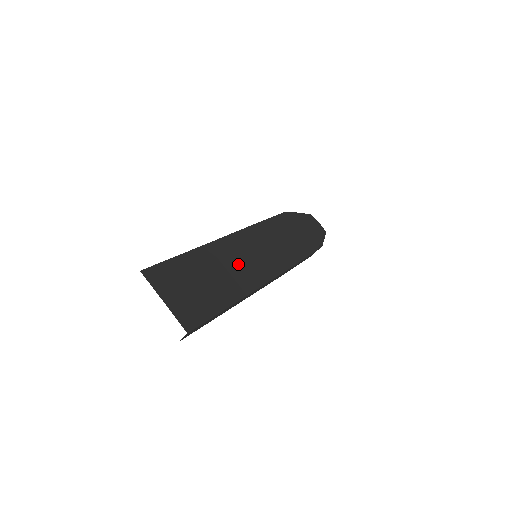
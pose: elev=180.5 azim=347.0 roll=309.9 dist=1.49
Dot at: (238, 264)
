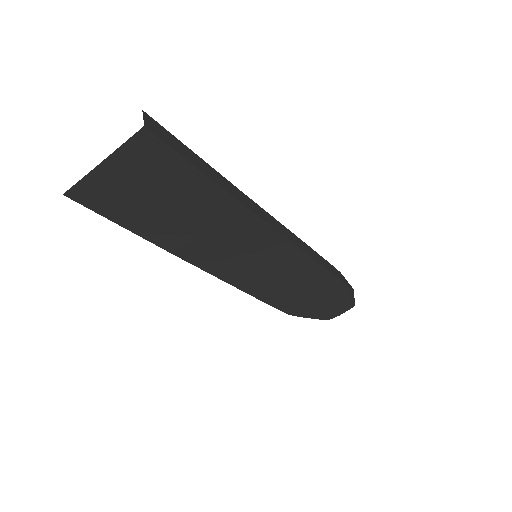
Dot at: occluded
